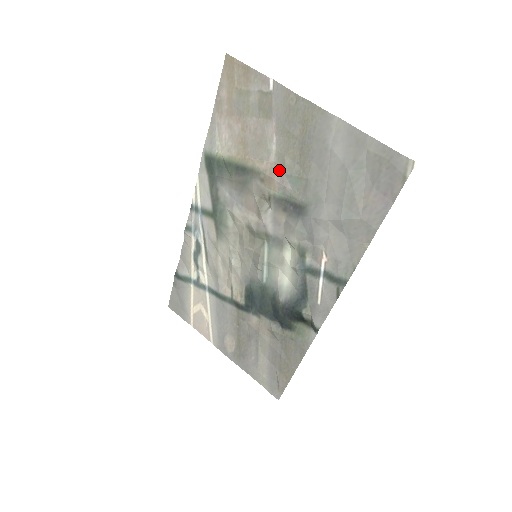
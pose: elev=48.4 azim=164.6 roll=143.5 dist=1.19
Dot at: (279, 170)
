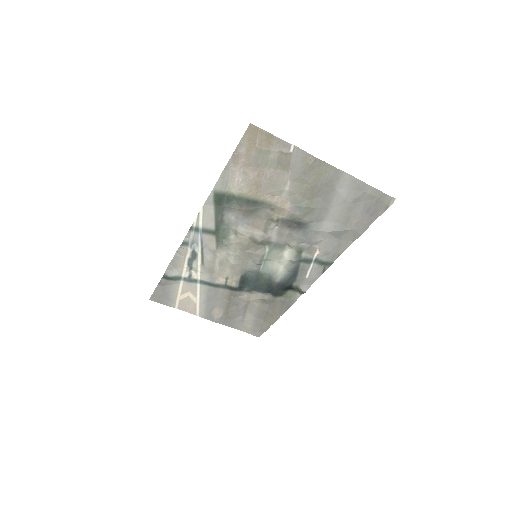
Dot at: (290, 203)
